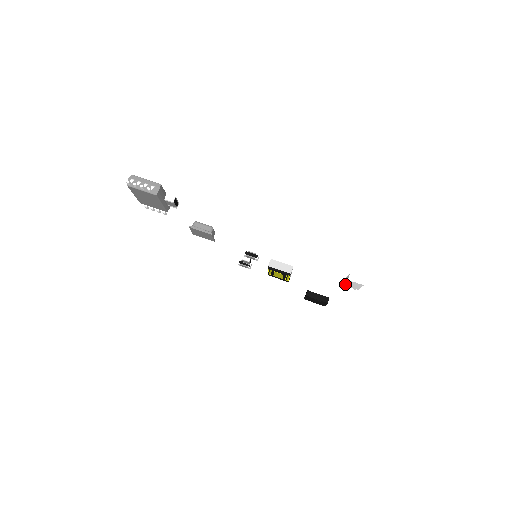
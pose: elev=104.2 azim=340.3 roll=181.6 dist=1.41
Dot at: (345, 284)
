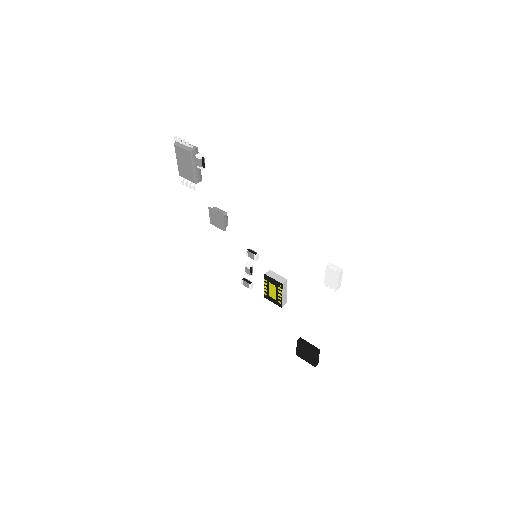
Dot at: (325, 280)
